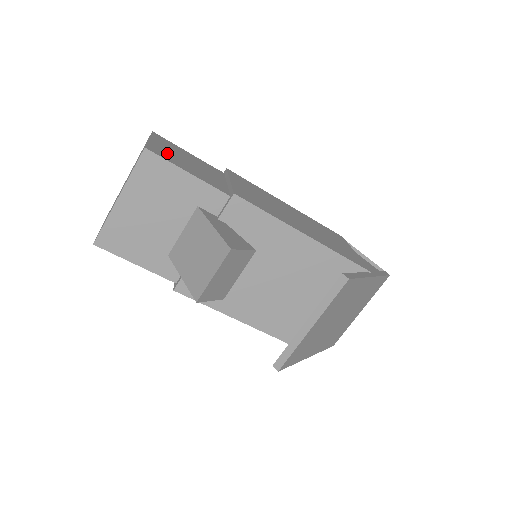
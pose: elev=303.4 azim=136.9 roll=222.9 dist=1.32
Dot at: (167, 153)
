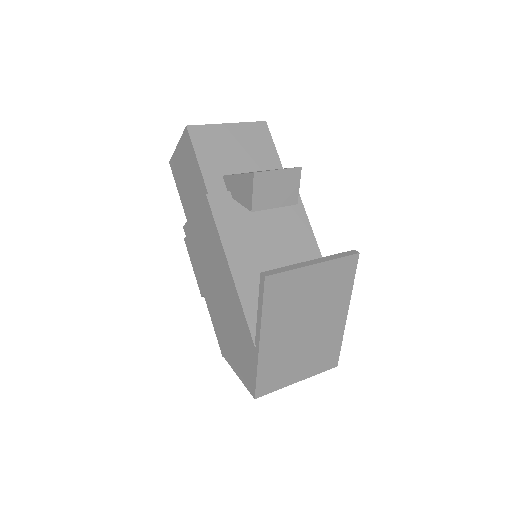
Dot at: occluded
